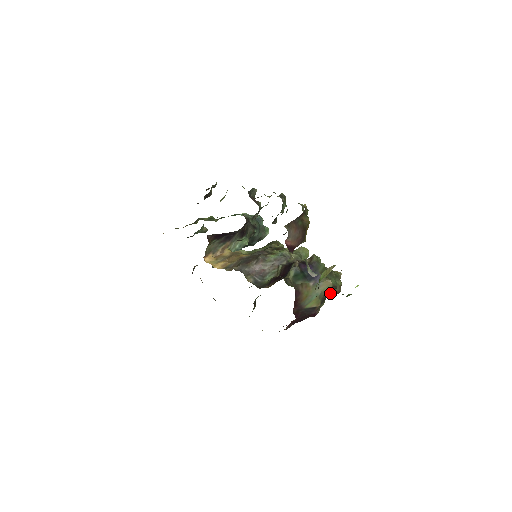
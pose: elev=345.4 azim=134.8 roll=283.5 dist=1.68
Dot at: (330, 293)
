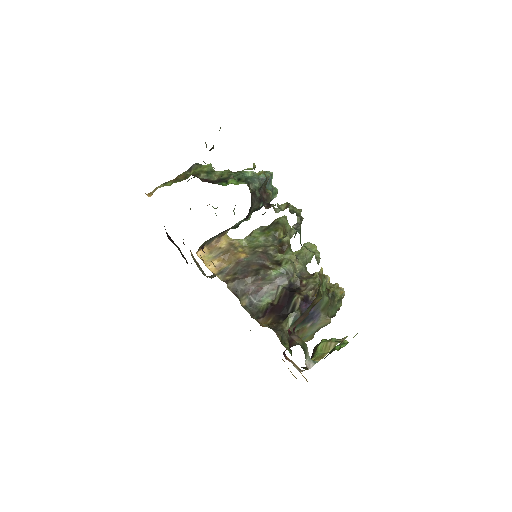
Dot at: occluded
